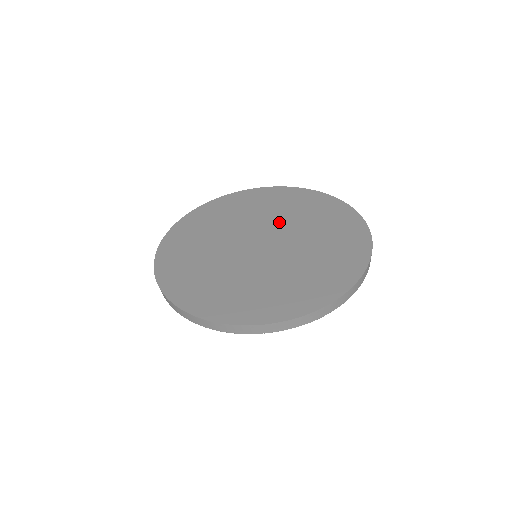
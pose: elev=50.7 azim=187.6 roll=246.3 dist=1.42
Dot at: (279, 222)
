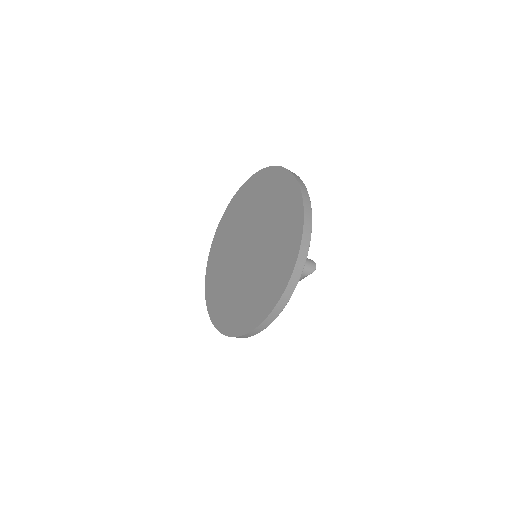
Dot at: (249, 222)
